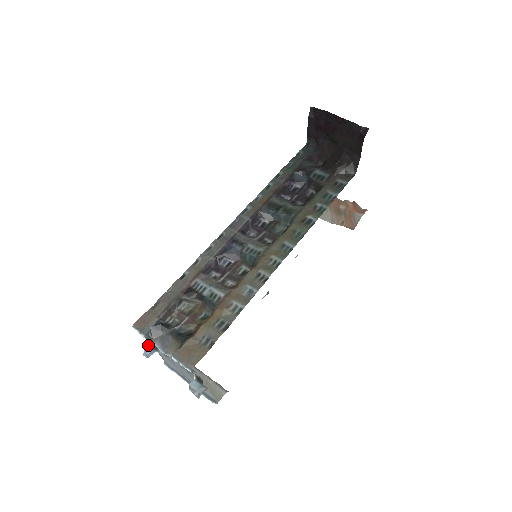
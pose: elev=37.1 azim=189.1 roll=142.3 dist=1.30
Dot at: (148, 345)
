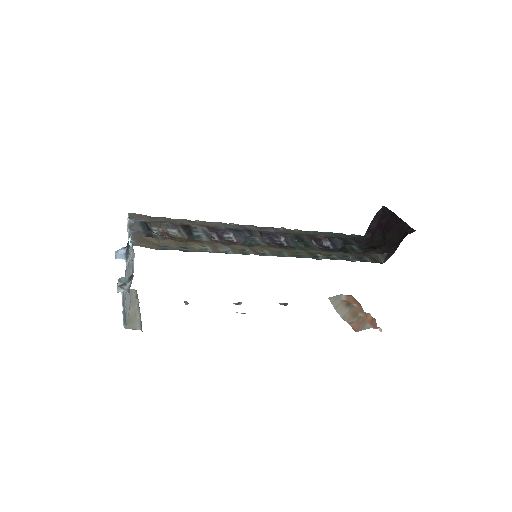
Dot at: (125, 247)
